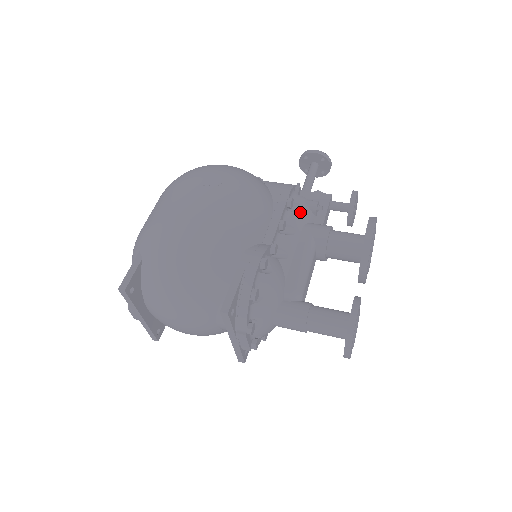
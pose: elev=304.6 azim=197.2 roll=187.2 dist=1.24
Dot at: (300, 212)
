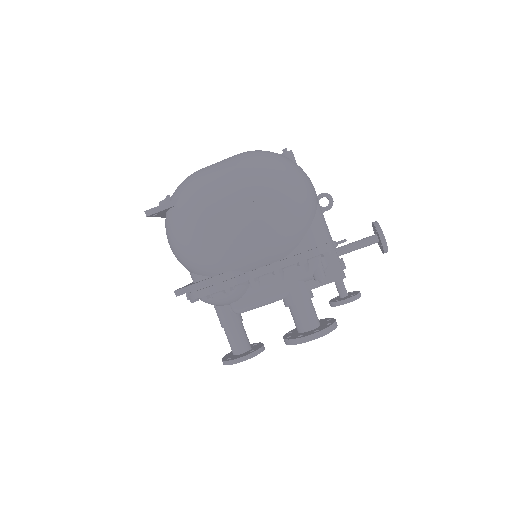
Dot at: (302, 272)
